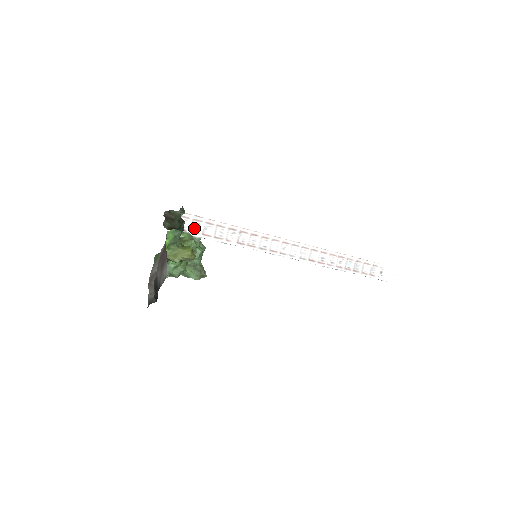
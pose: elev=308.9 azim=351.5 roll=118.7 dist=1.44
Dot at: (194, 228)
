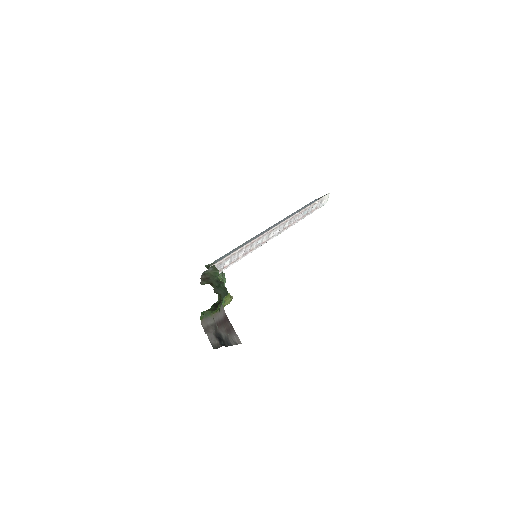
Dot at: (218, 269)
